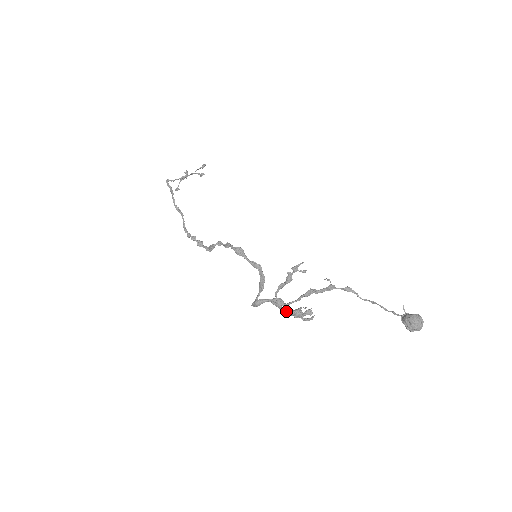
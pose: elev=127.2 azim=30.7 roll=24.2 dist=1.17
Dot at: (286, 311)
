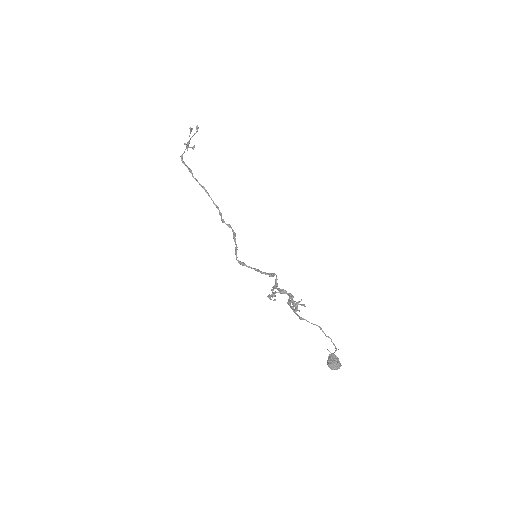
Dot at: occluded
